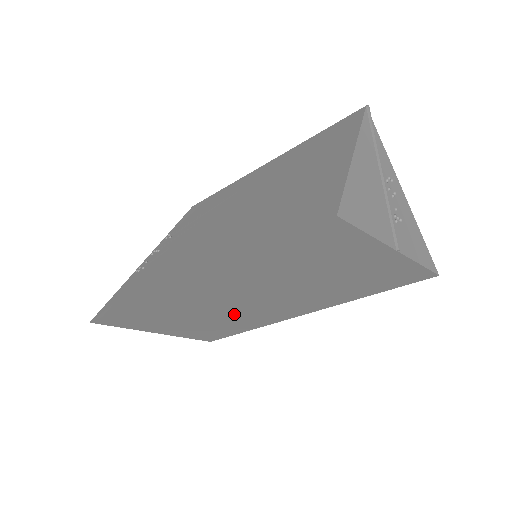
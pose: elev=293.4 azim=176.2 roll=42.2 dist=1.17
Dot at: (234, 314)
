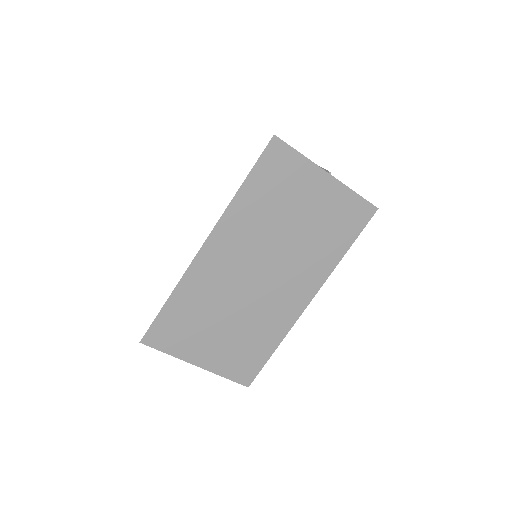
Dot at: (253, 308)
